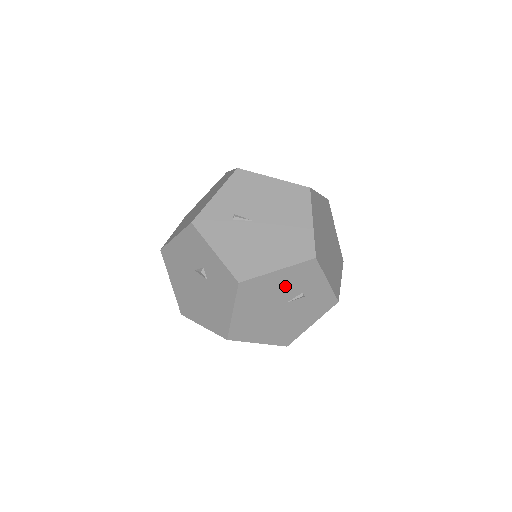
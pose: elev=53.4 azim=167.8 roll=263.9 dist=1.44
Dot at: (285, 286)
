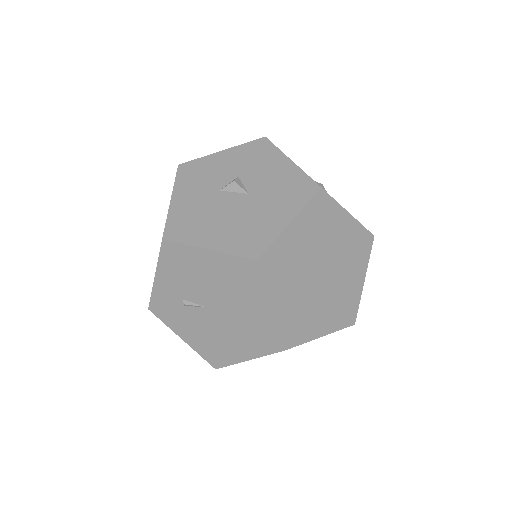
Dot at: occluded
